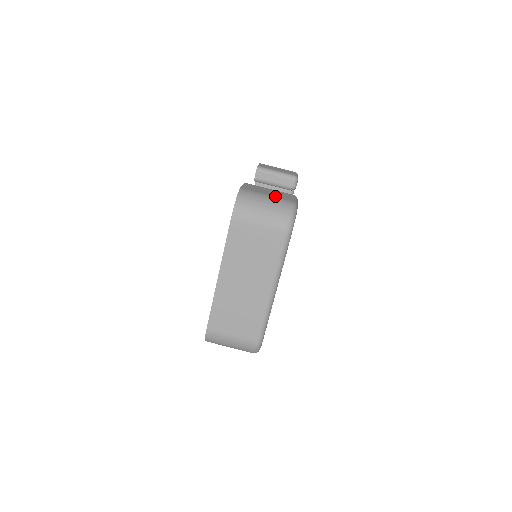
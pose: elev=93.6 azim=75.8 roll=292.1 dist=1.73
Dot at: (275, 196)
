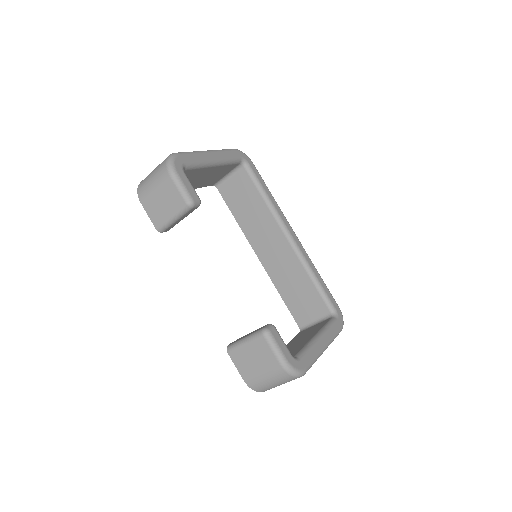
Dot at: (267, 370)
